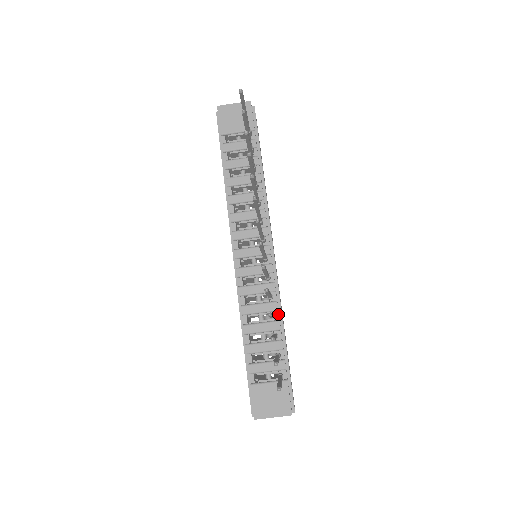
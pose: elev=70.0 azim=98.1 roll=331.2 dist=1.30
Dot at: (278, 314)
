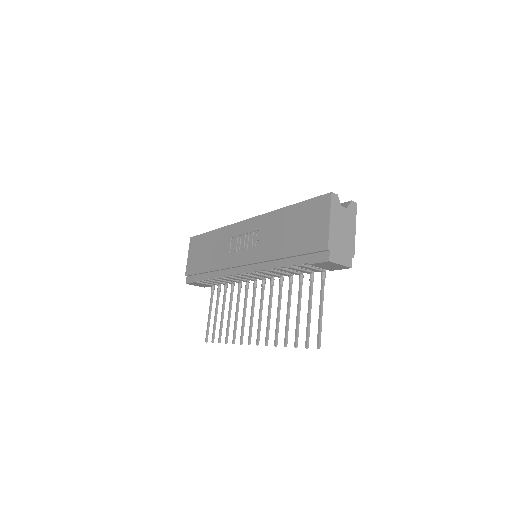
Dot at: occluded
